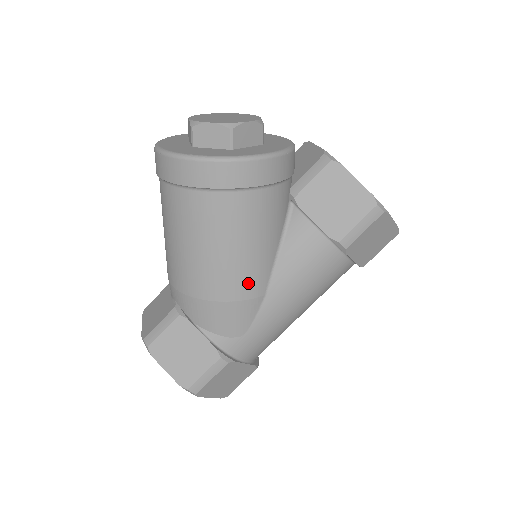
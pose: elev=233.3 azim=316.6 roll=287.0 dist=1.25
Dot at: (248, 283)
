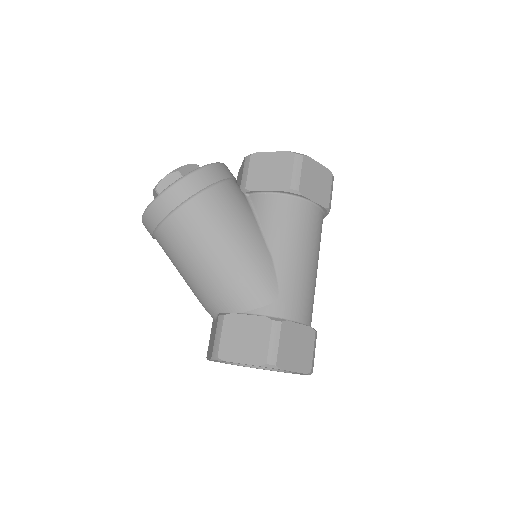
Dot at: (252, 252)
